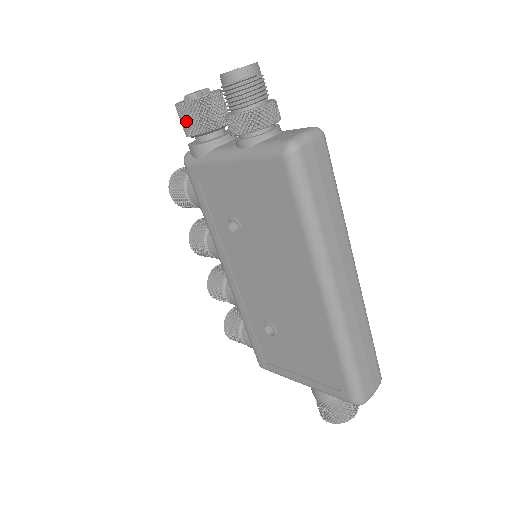
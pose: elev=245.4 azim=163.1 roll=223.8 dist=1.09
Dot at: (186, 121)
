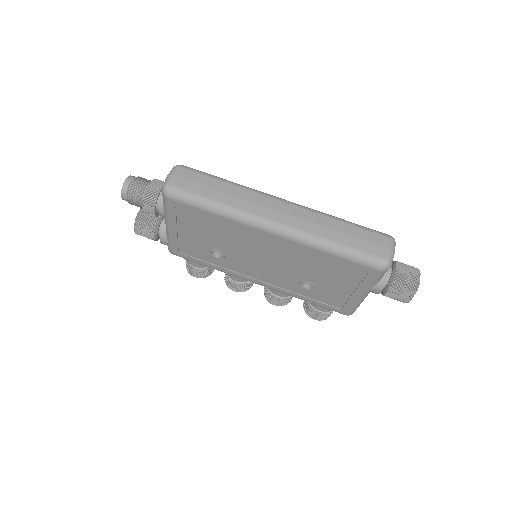
Dot at: (145, 235)
